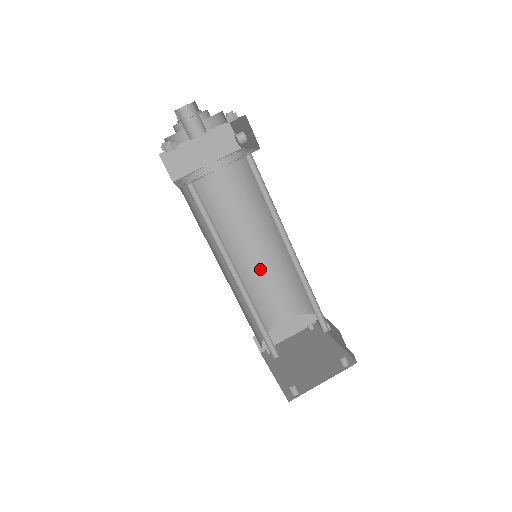
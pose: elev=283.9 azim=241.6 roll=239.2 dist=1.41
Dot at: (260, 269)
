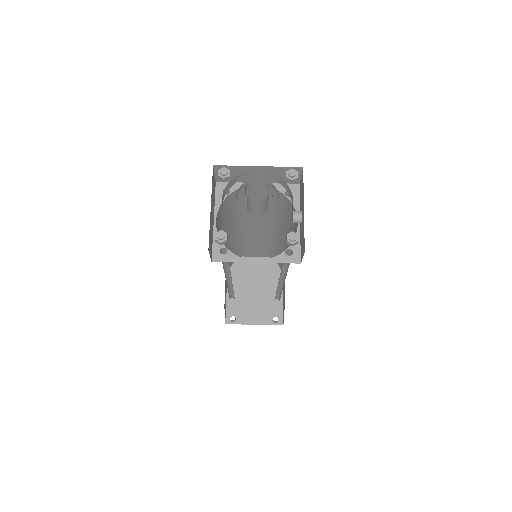
Dot at: (258, 234)
